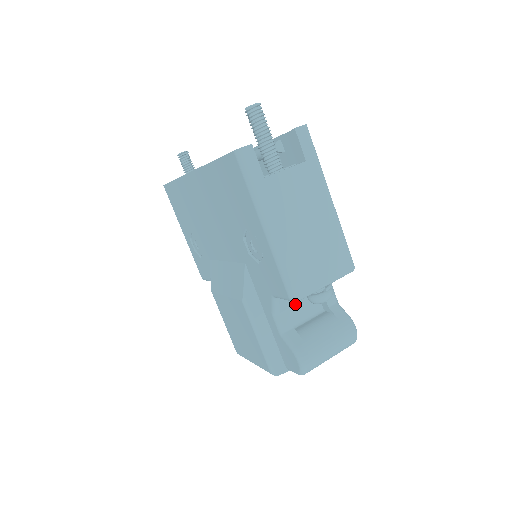
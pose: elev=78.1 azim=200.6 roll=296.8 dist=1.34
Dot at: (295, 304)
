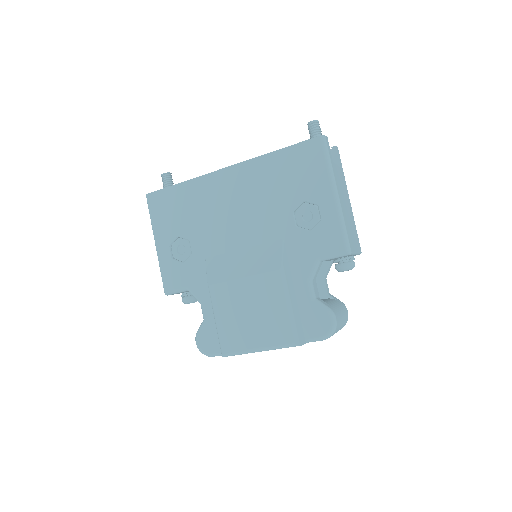
Dot at: occluded
